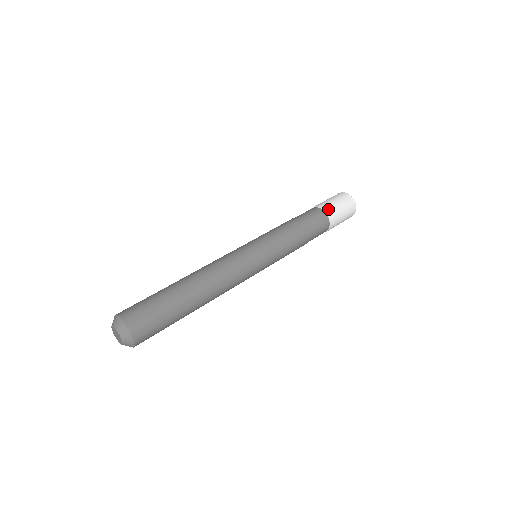
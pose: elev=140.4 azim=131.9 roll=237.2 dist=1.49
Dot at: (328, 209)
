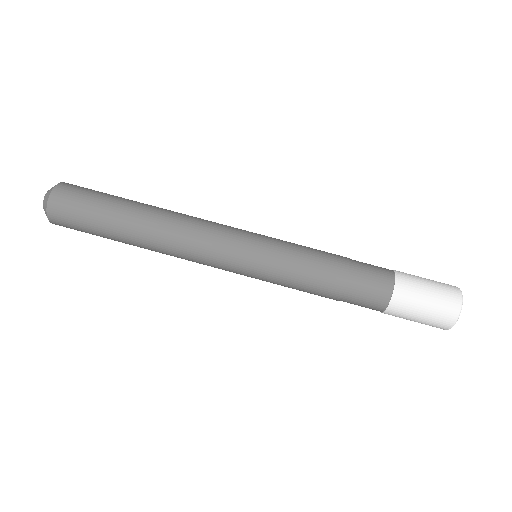
Dot at: (402, 293)
